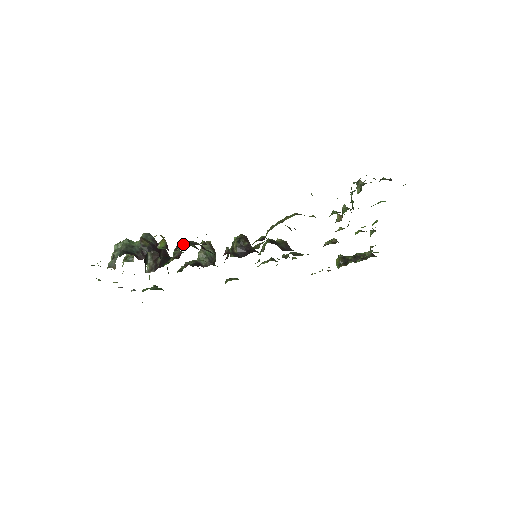
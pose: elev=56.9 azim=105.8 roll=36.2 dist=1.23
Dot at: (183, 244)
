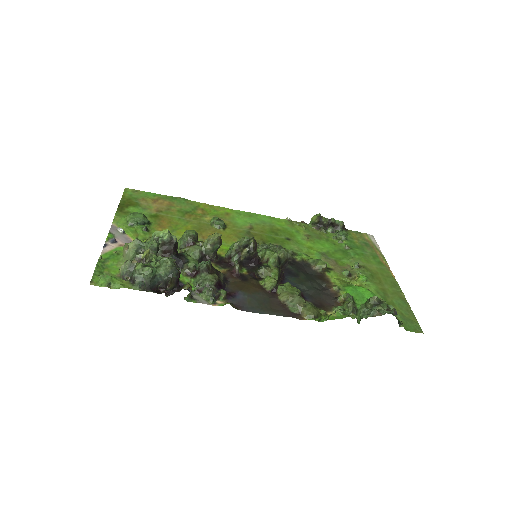
Dot at: (208, 301)
